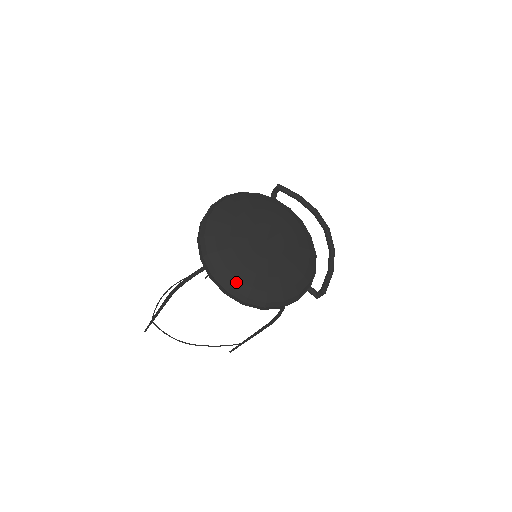
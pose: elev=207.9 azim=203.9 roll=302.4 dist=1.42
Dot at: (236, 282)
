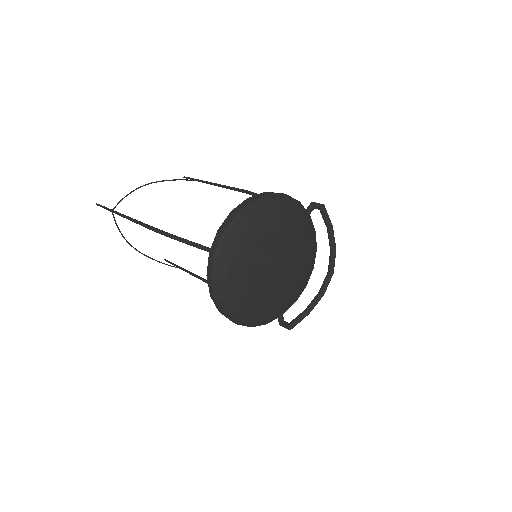
Dot at: (228, 296)
